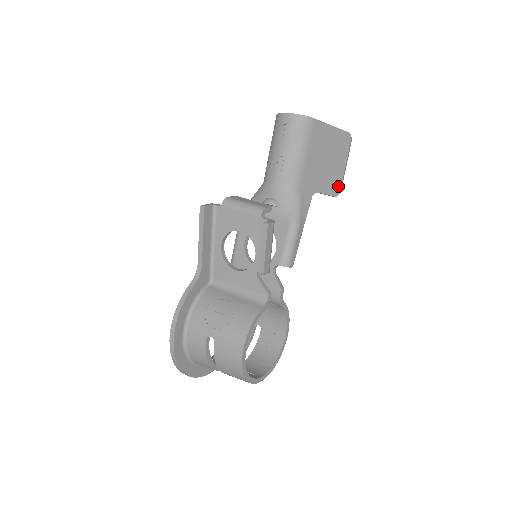
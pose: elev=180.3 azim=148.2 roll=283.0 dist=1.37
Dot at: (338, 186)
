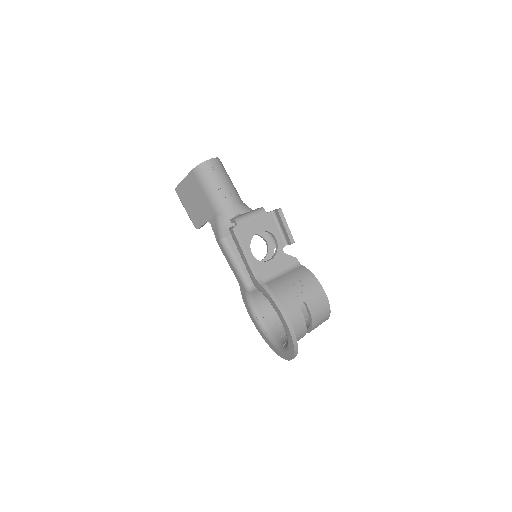
Dot at: occluded
